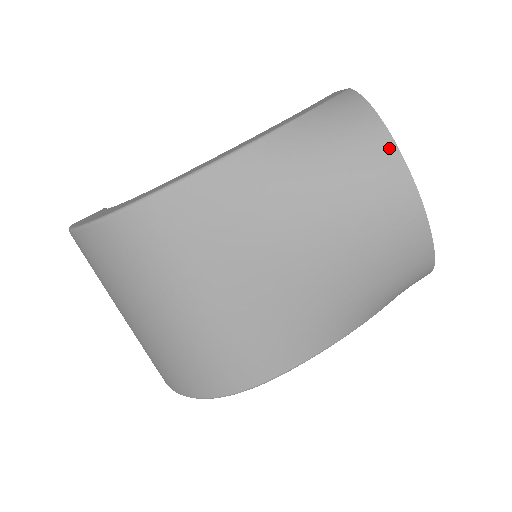
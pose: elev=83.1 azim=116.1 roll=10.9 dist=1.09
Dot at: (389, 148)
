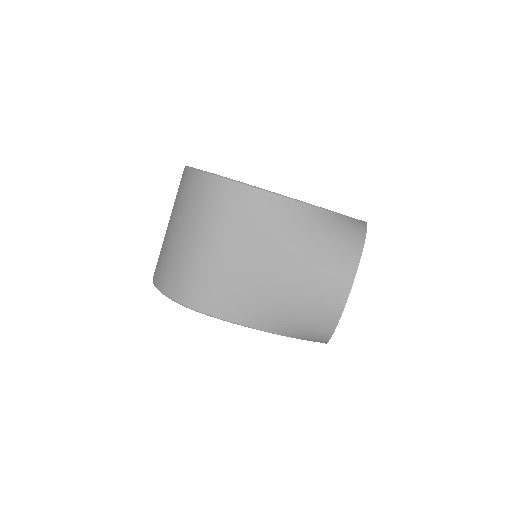
Dot at: (356, 257)
